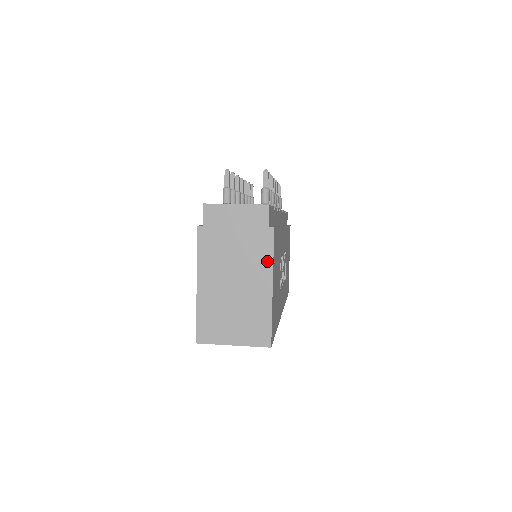
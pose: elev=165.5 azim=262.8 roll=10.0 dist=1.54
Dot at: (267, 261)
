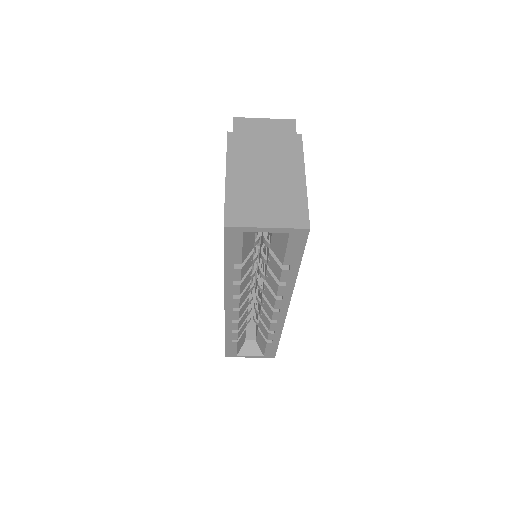
Dot at: (298, 158)
